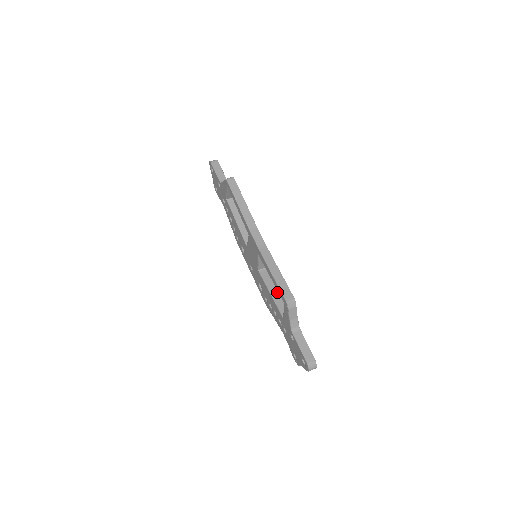
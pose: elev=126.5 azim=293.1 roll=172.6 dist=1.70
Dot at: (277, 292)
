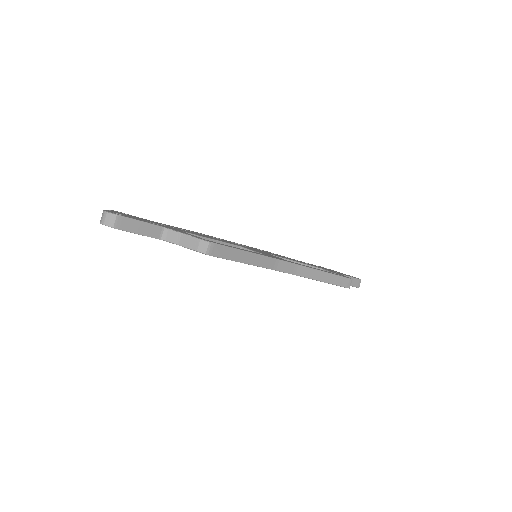
Dot at: occluded
